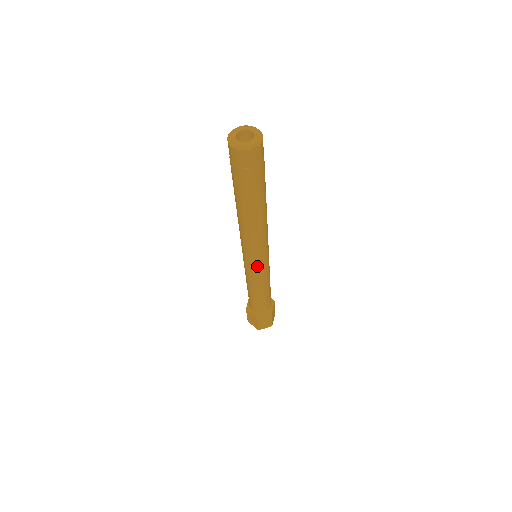
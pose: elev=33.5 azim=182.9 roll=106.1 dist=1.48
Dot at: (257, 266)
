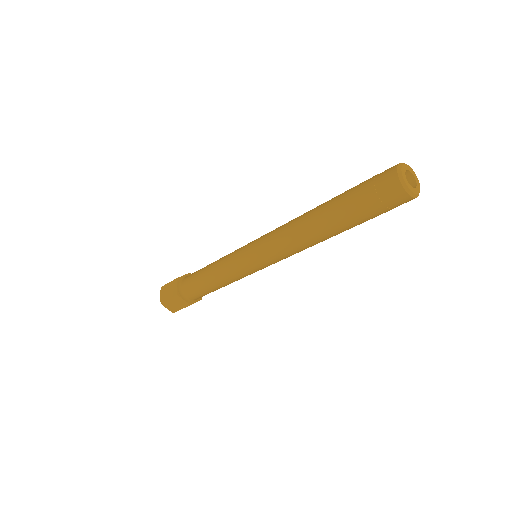
Dot at: (261, 269)
